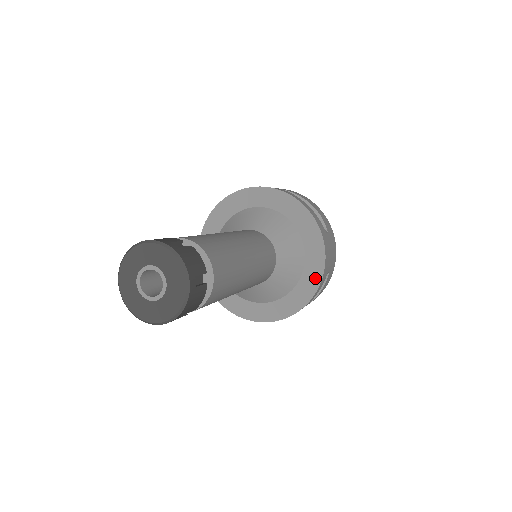
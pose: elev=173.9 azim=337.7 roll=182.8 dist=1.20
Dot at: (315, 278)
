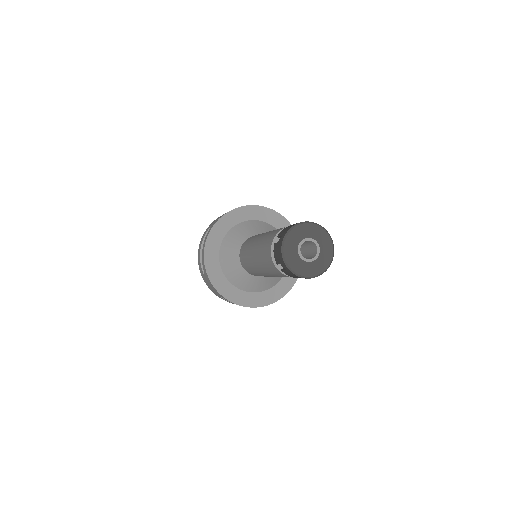
Dot at: occluded
